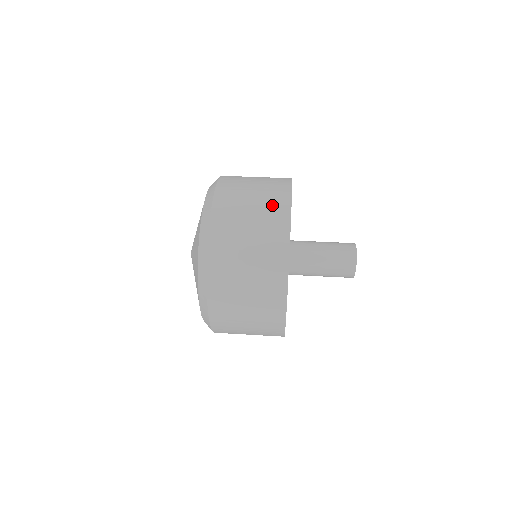
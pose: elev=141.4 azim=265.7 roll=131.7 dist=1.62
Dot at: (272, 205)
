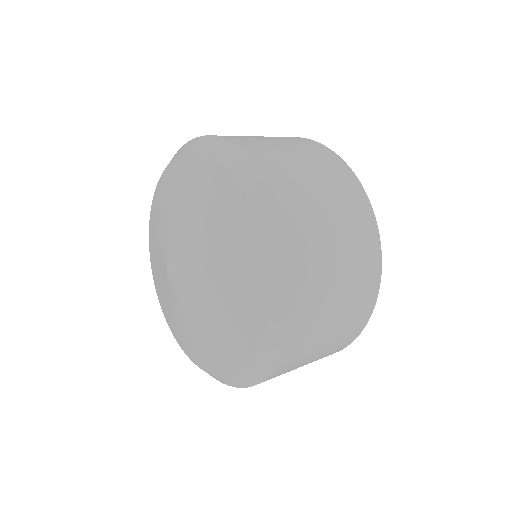
Dot at: (307, 146)
